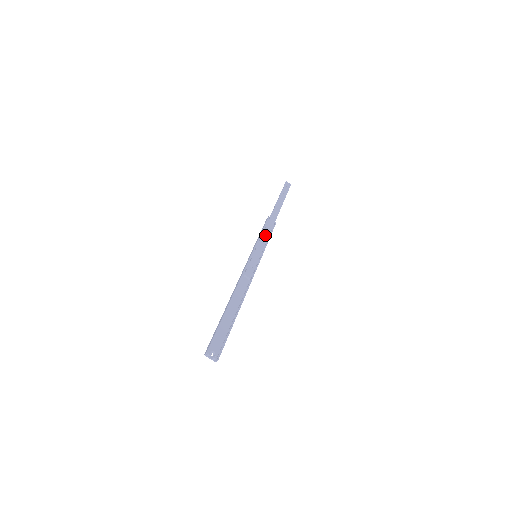
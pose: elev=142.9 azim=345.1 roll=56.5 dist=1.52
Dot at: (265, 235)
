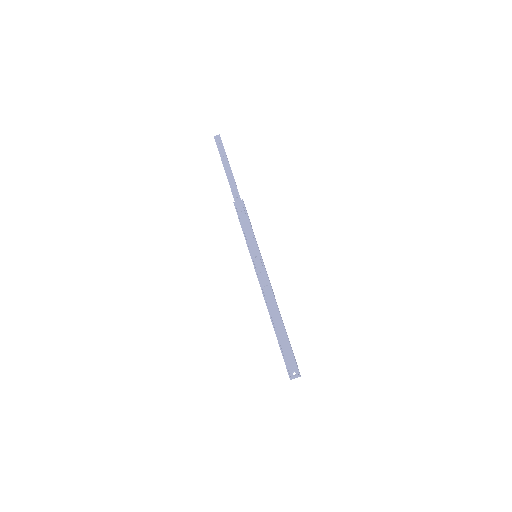
Dot at: (246, 227)
